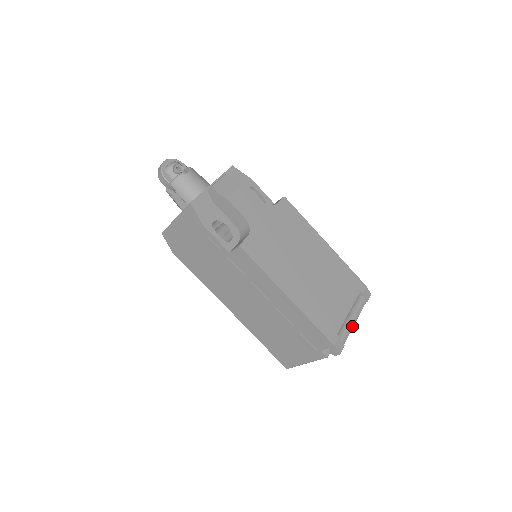
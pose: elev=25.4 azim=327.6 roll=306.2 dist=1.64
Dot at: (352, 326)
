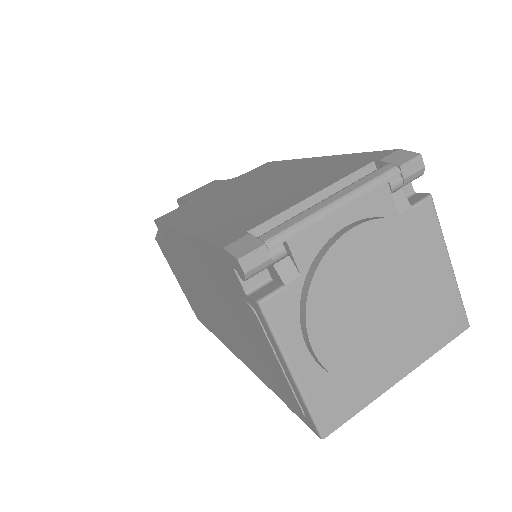
Dot at: (314, 211)
